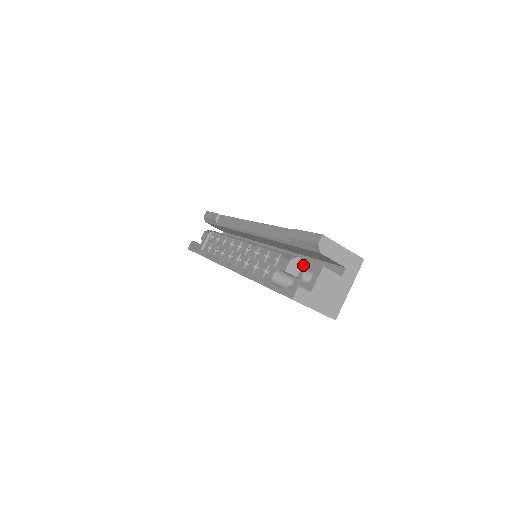
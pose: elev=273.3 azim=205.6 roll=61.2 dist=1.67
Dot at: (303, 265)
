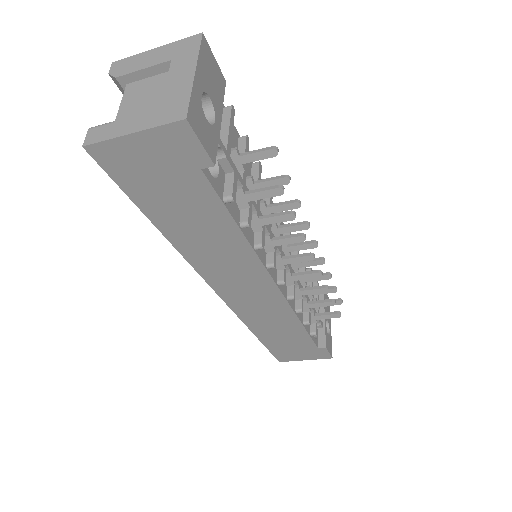
Dot at: occluded
